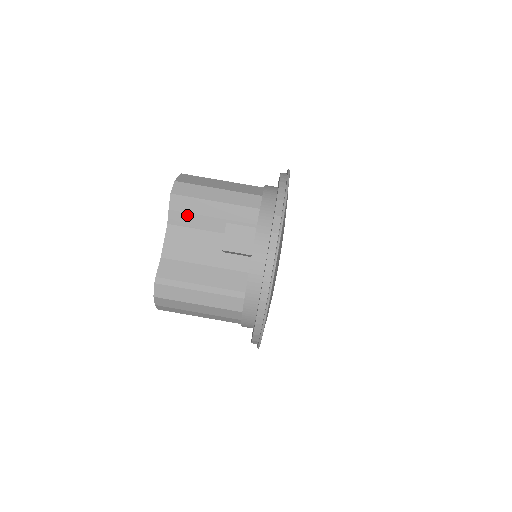
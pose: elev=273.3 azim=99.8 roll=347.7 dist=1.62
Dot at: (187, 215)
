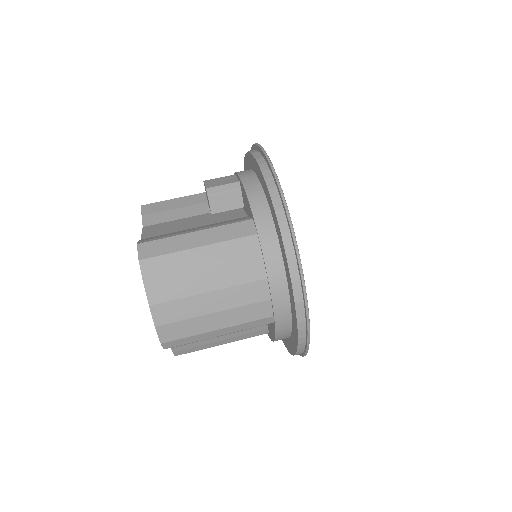
Dot at: (163, 213)
